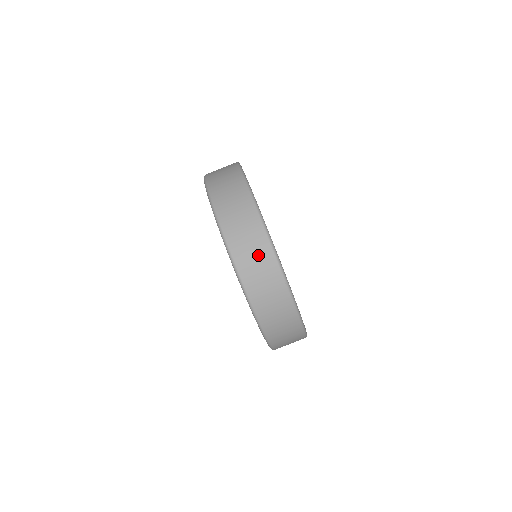
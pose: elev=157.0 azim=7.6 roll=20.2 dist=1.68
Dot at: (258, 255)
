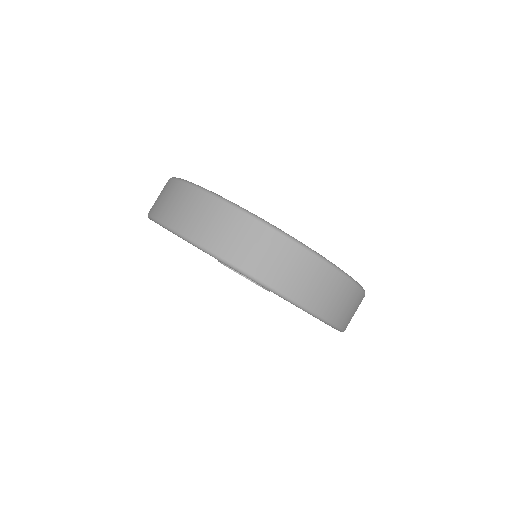
Dot at: (333, 290)
